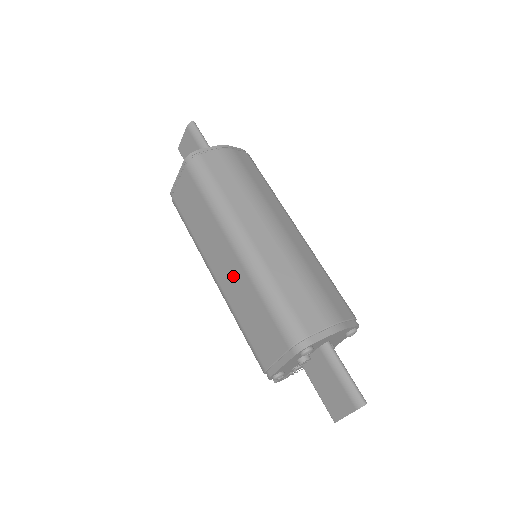
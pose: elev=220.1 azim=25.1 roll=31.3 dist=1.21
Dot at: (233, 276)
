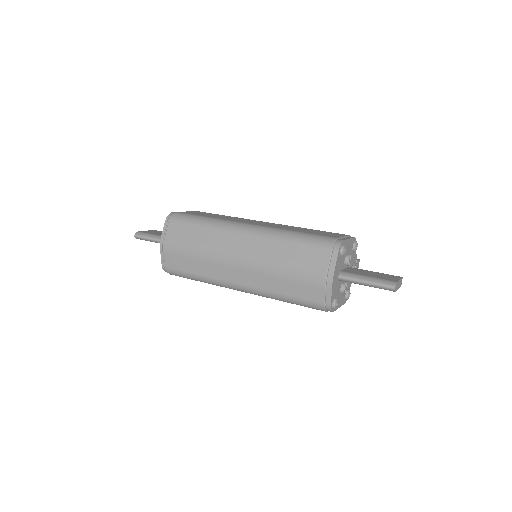
Dot at: occluded
